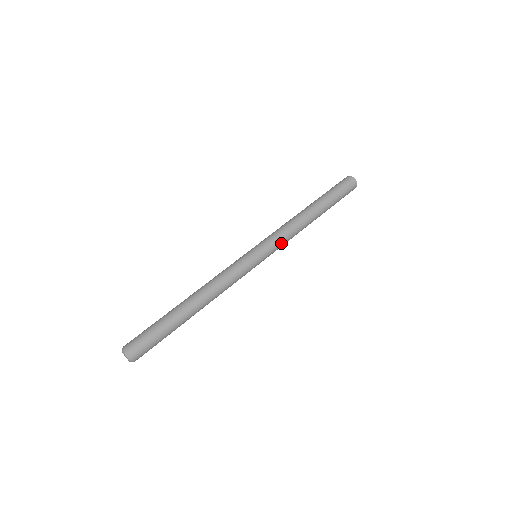
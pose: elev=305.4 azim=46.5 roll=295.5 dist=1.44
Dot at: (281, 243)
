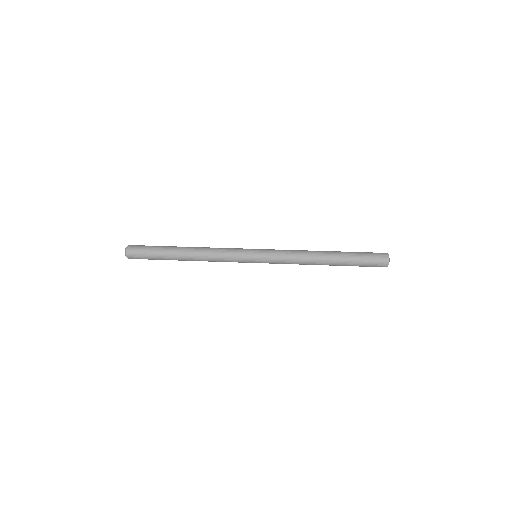
Dot at: (280, 255)
